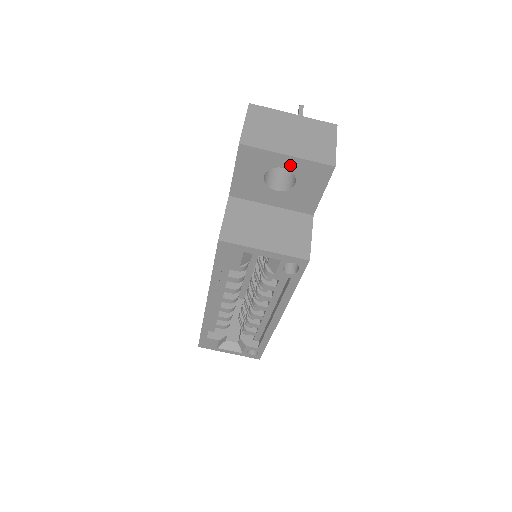
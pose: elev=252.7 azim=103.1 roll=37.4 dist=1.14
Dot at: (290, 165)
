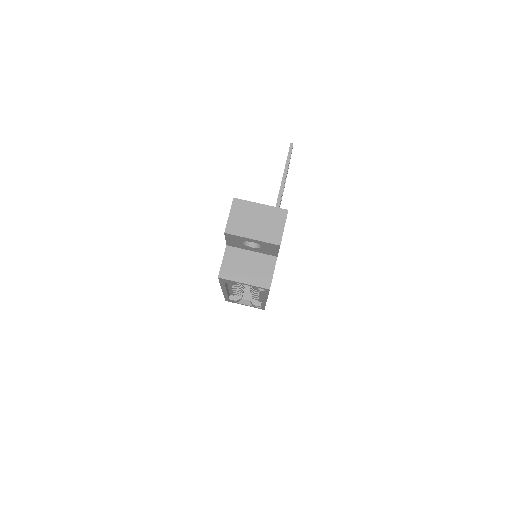
Dot at: (255, 242)
